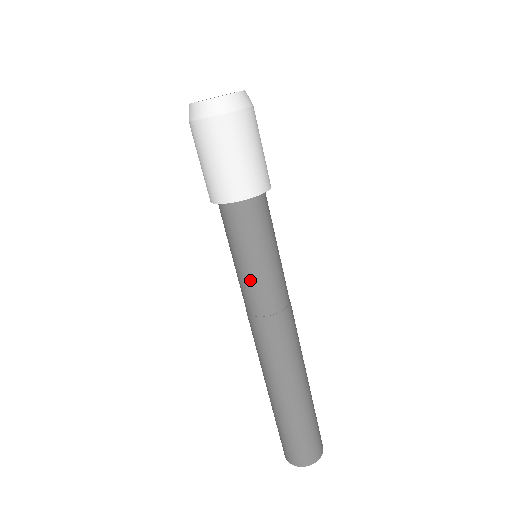
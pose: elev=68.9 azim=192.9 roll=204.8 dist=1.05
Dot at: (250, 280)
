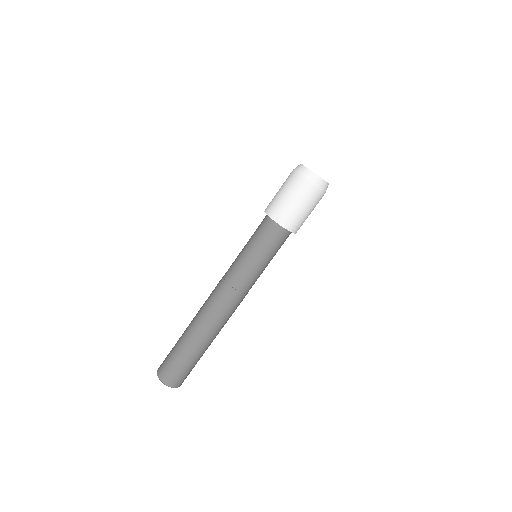
Dot at: (244, 264)
